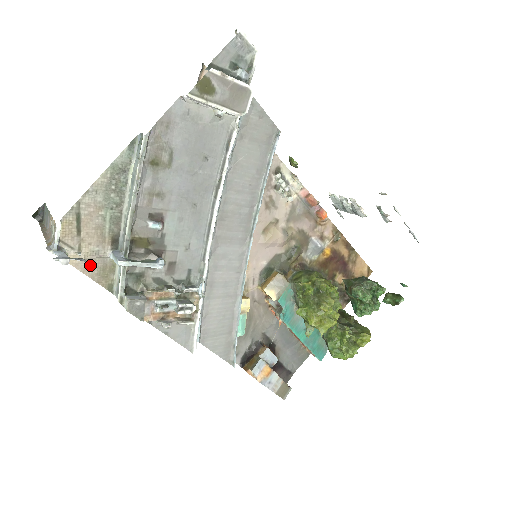
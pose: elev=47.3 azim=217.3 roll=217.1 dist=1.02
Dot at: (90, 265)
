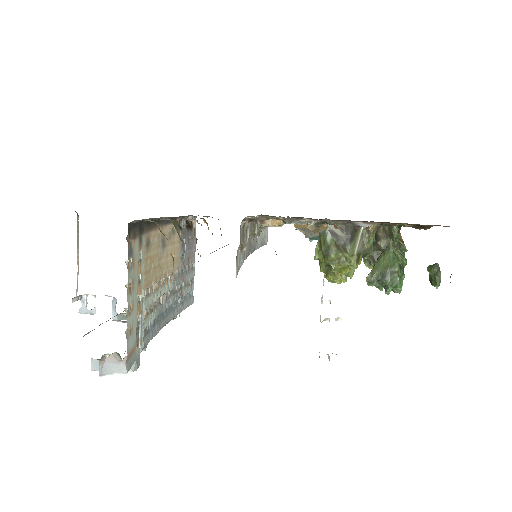
Dot at: occluded
